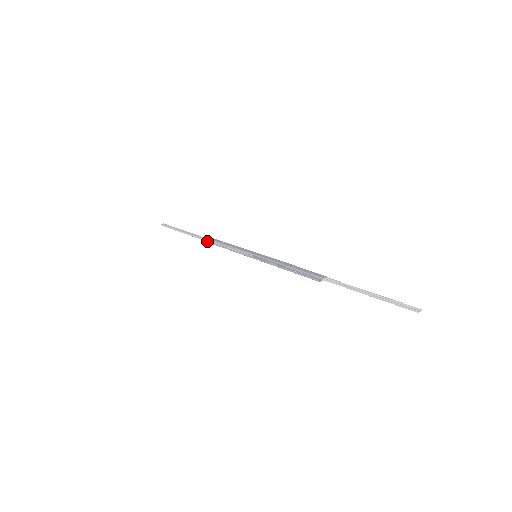
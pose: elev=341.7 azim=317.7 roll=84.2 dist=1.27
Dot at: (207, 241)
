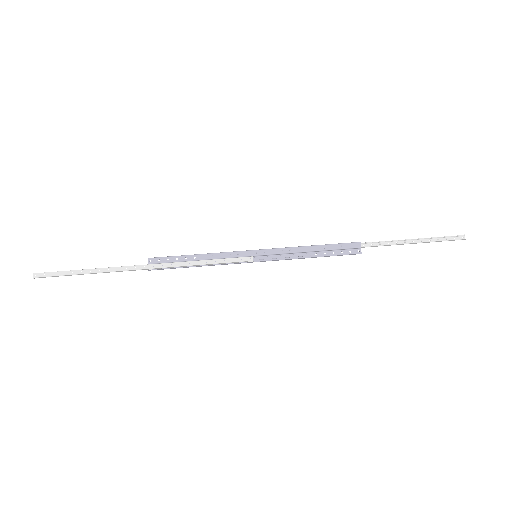
Dot at: (162, 269)
